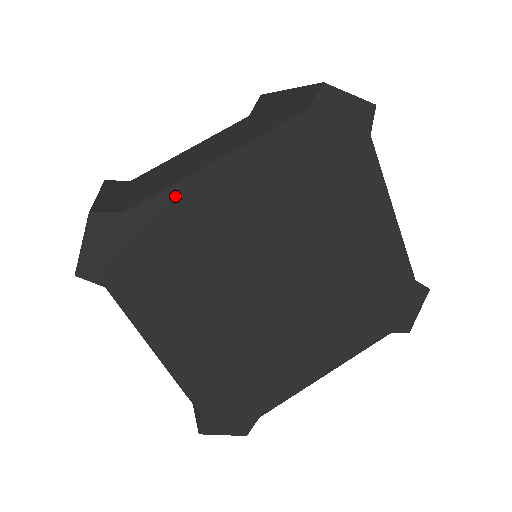
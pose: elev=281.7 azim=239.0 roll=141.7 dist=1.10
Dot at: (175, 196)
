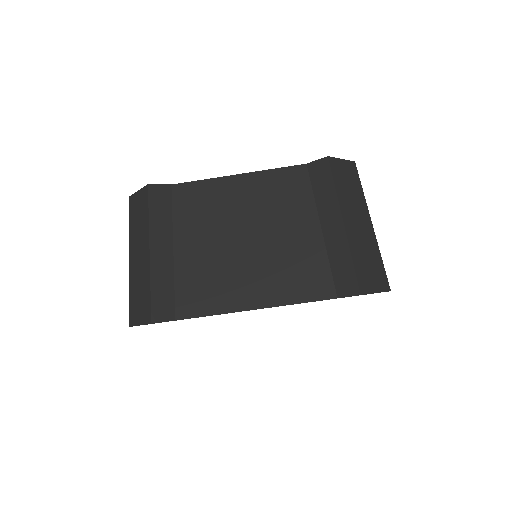
Dot at: occluded
